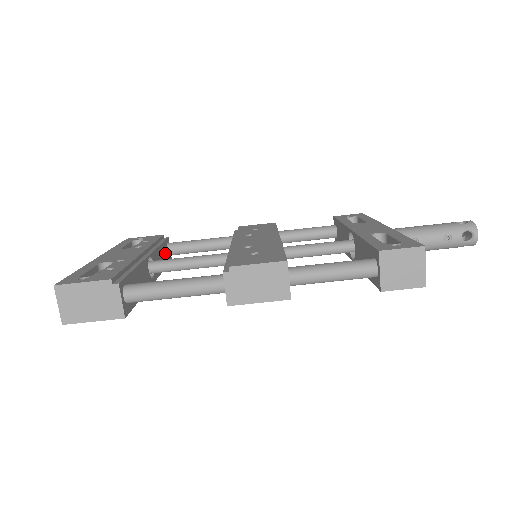
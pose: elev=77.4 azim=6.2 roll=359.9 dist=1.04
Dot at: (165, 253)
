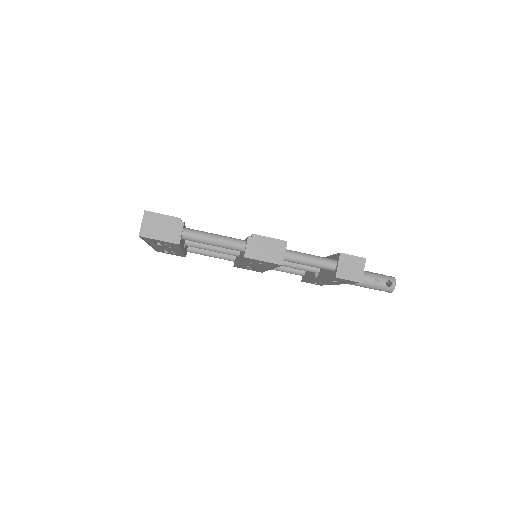
Dot at: occluded
